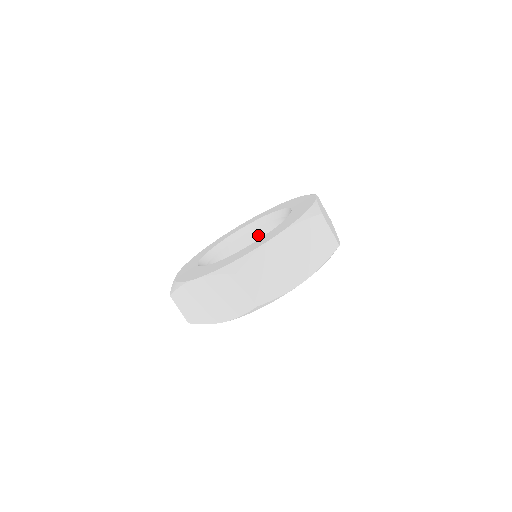
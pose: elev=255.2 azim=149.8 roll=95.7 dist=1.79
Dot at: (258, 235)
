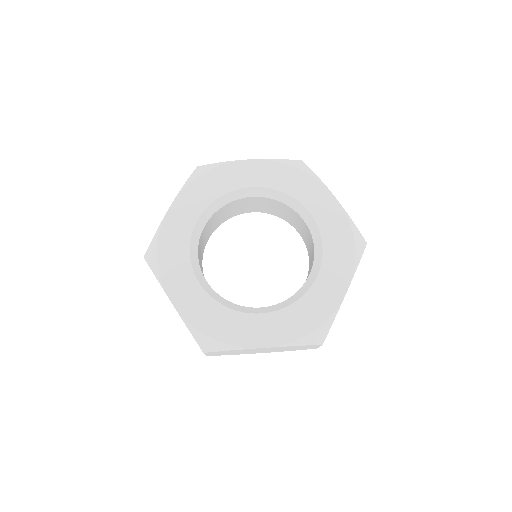
Dot at: (283, 207)
